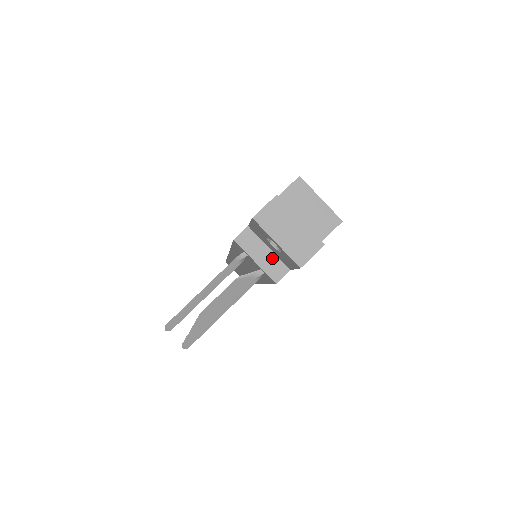
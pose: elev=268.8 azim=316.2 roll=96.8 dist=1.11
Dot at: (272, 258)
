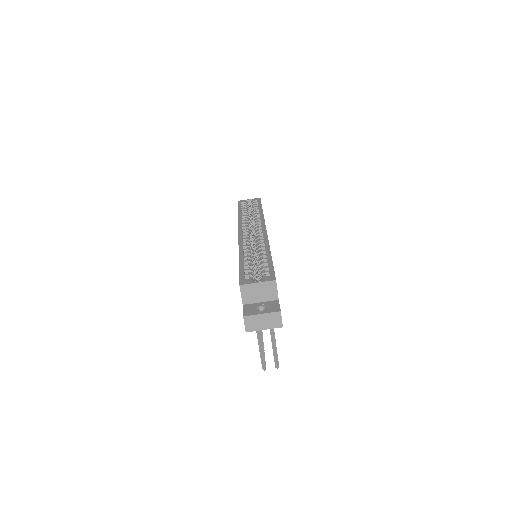
Dot at: occluded
